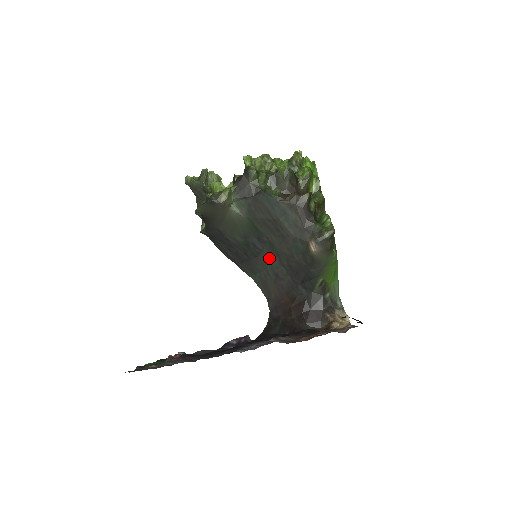
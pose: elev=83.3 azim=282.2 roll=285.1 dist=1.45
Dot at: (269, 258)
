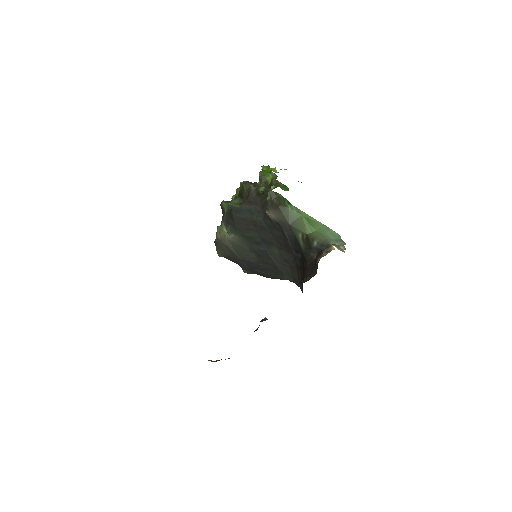
Dot at: (273, 252)
